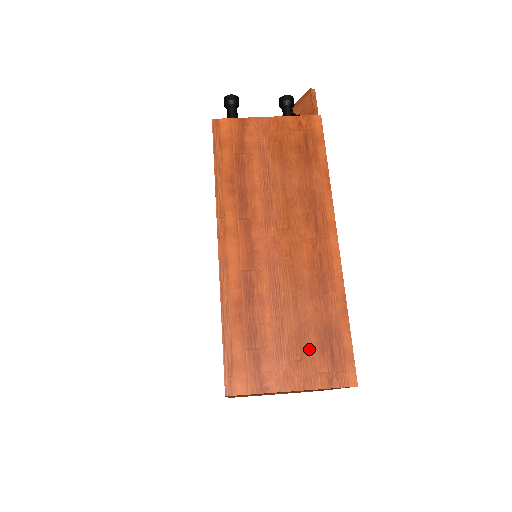
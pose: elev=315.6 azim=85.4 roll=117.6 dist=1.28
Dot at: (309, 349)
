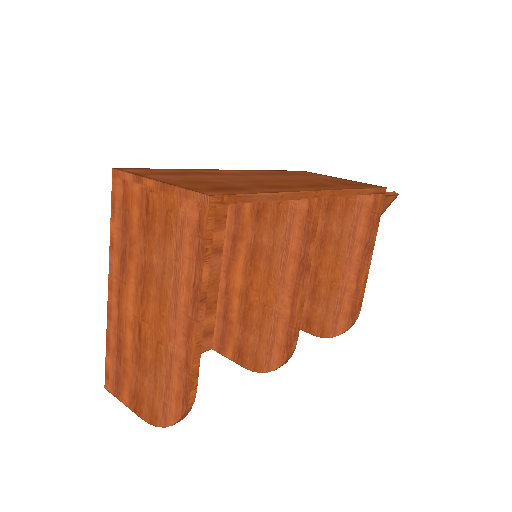
Dot at: (207, 184)
